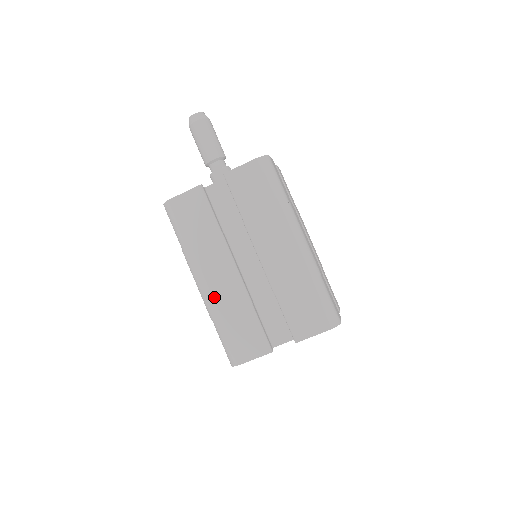
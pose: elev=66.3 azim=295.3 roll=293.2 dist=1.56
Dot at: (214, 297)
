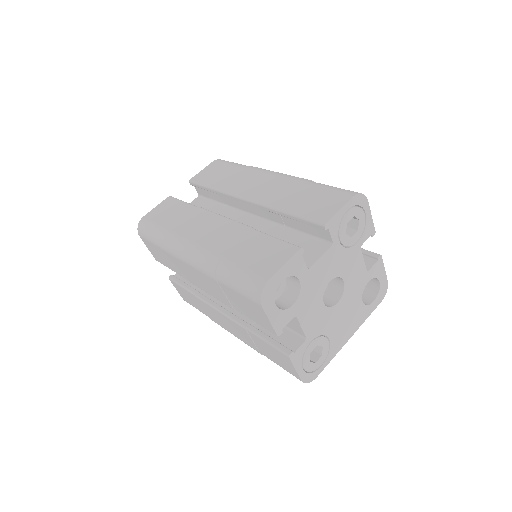
Dot at: (209, 247)
